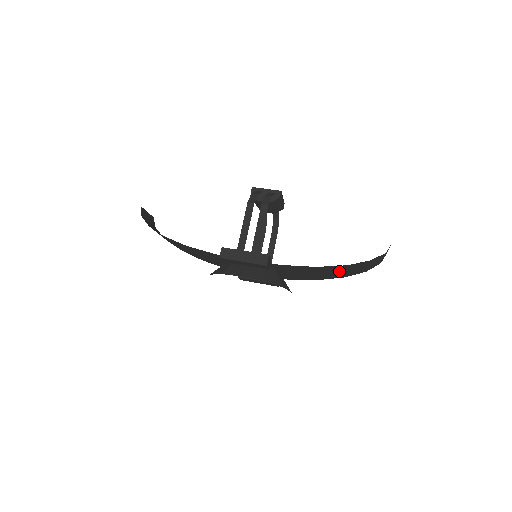
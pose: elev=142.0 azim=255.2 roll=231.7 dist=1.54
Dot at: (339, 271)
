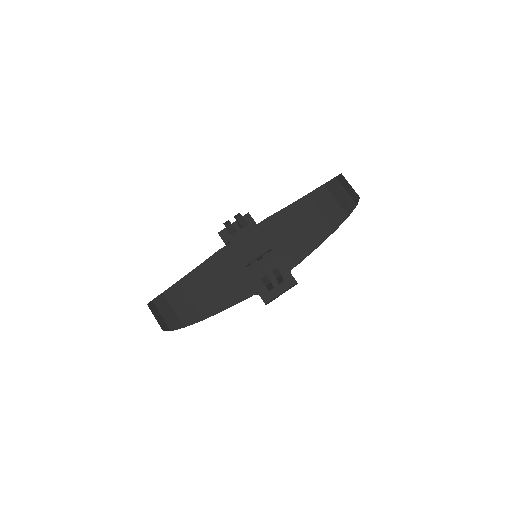
Dot at: (318, 218)
